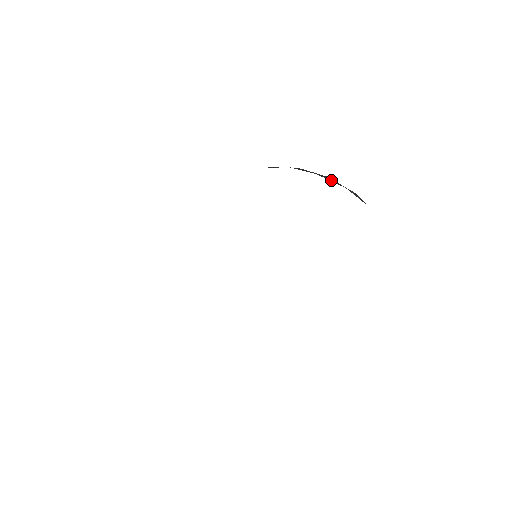
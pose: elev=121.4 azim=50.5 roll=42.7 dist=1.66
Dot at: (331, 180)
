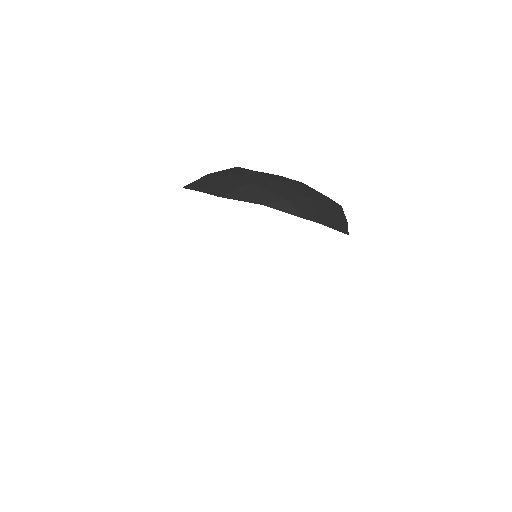
Dot at: (244, 195)
